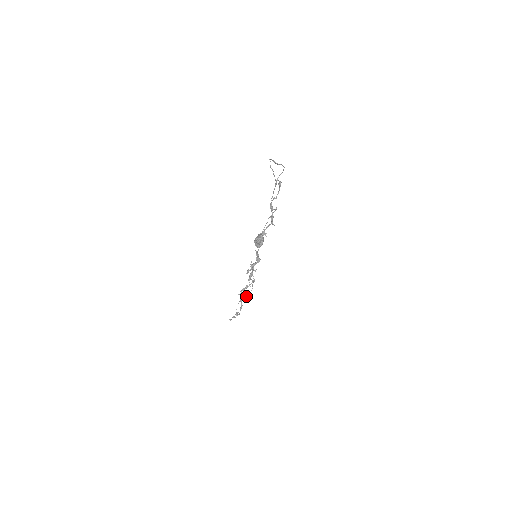
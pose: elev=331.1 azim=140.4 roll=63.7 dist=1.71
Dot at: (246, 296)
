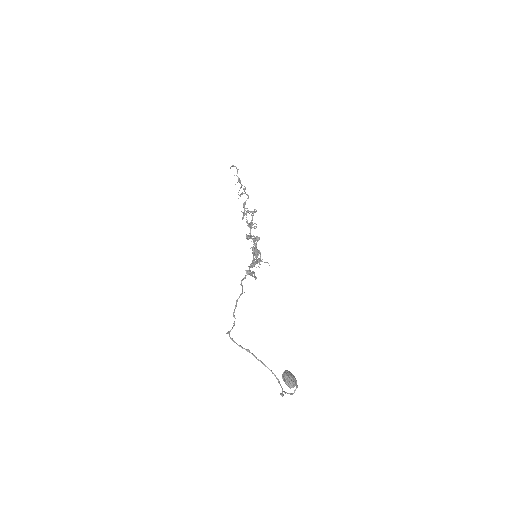
Dot at: occluded
